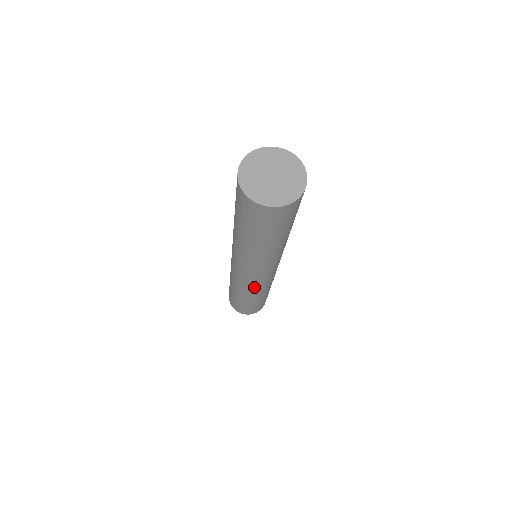
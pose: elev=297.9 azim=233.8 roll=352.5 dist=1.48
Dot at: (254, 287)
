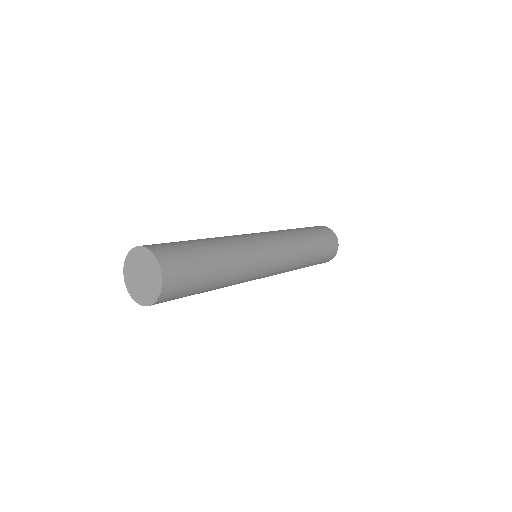
Dot at: (286, 267)
